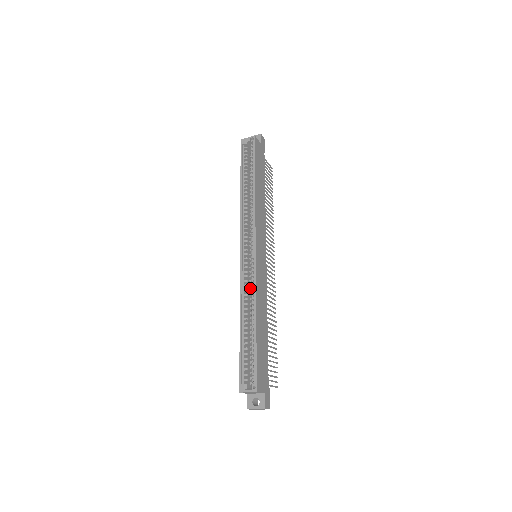
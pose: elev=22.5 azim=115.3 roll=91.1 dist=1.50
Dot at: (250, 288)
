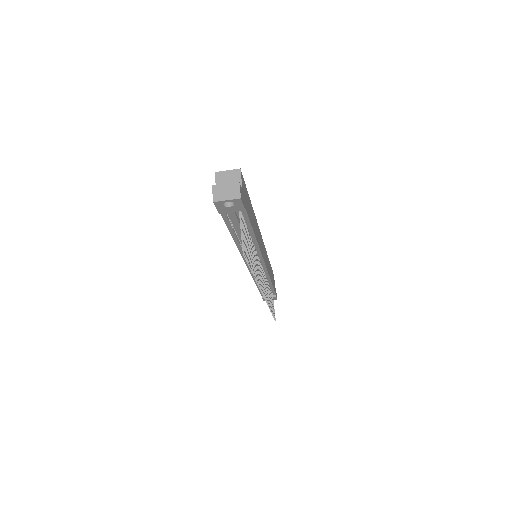
Dot at: occluded
